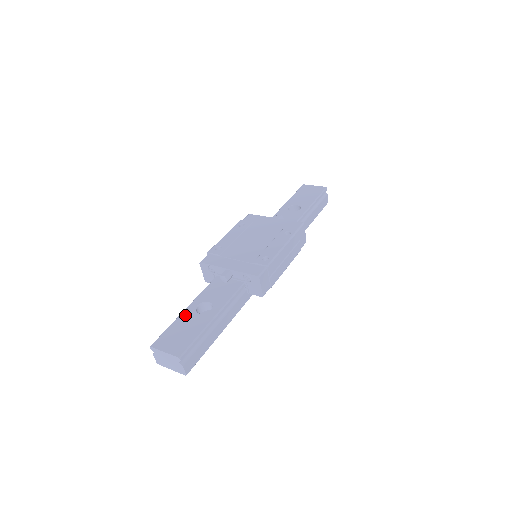
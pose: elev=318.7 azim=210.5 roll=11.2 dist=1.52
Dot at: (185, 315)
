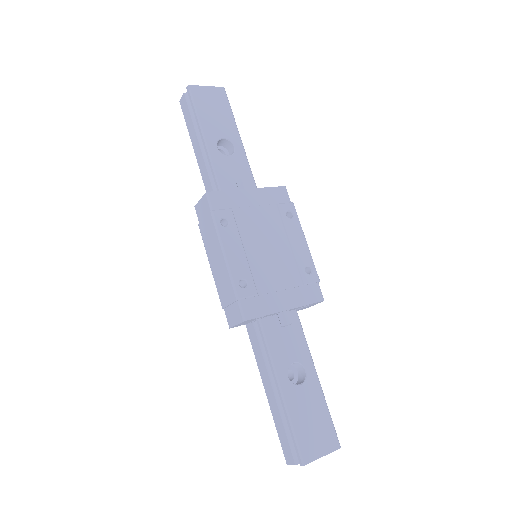
Dot at: (292, 399)
